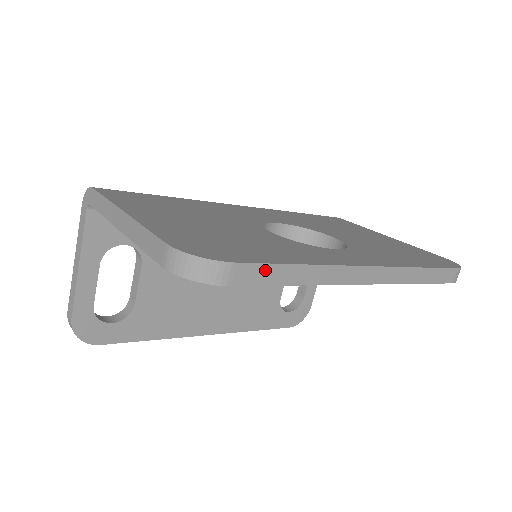
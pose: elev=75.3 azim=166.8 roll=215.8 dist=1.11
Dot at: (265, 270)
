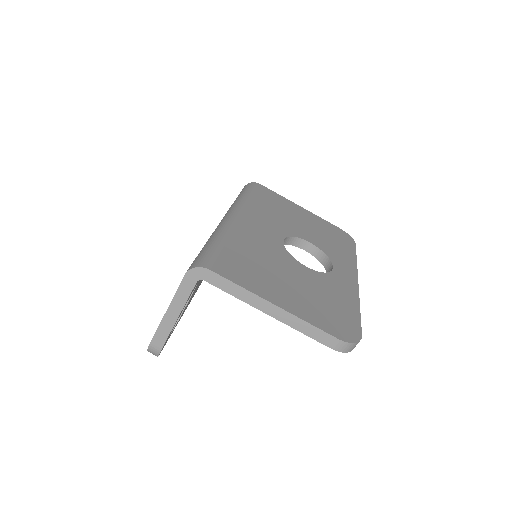
Dot at: occluded
